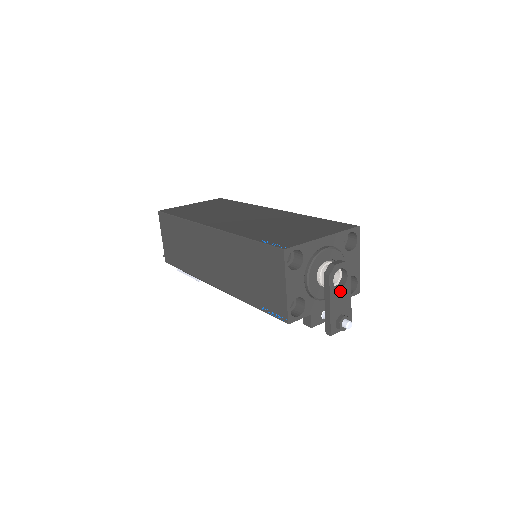
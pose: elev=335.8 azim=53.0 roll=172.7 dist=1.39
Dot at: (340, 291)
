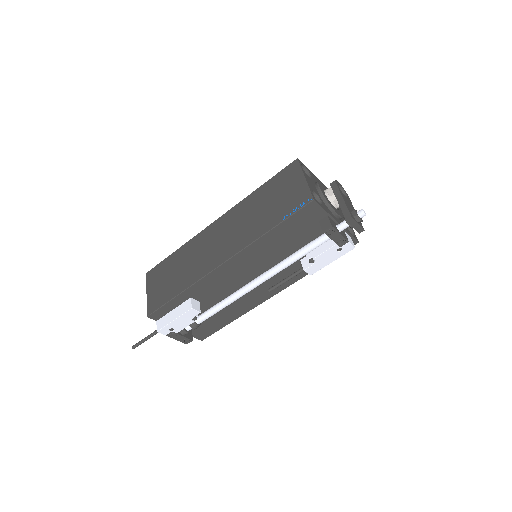
Dot at: (346, 198)
